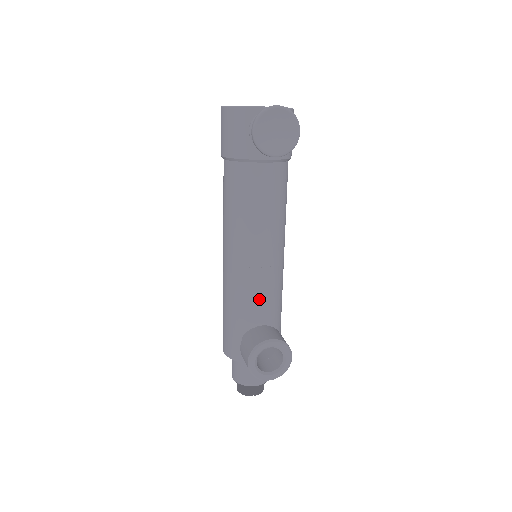
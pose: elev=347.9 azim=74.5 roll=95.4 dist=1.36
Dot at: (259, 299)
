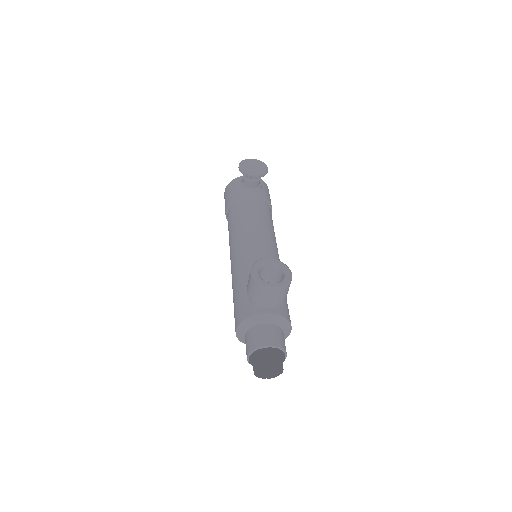
Dot at: occluded
